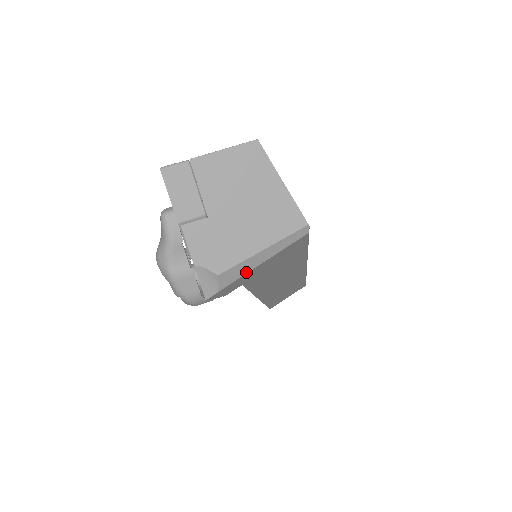
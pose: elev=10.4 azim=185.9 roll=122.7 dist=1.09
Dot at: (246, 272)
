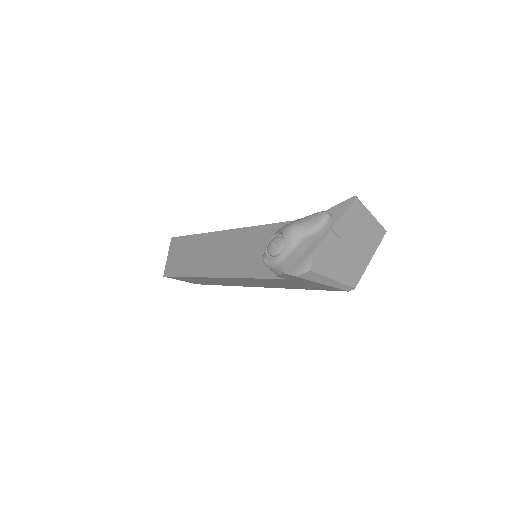
Dot at: (314, 281)
